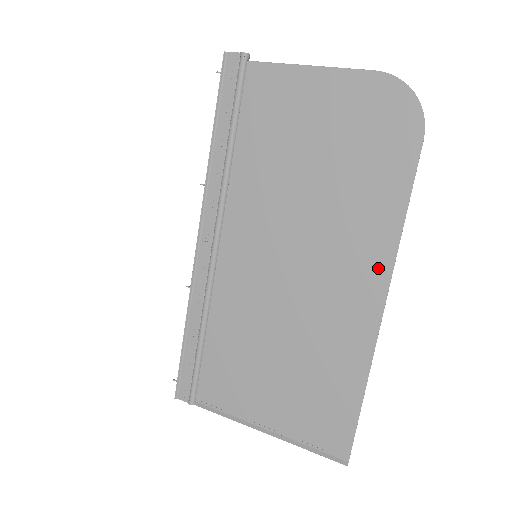
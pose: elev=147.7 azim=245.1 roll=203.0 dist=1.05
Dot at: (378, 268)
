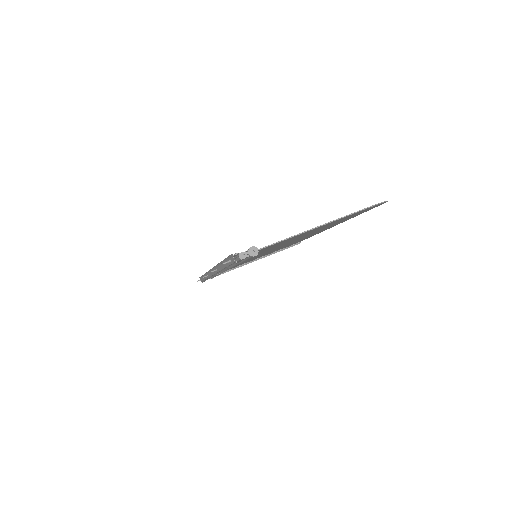
Dot at: occluded
